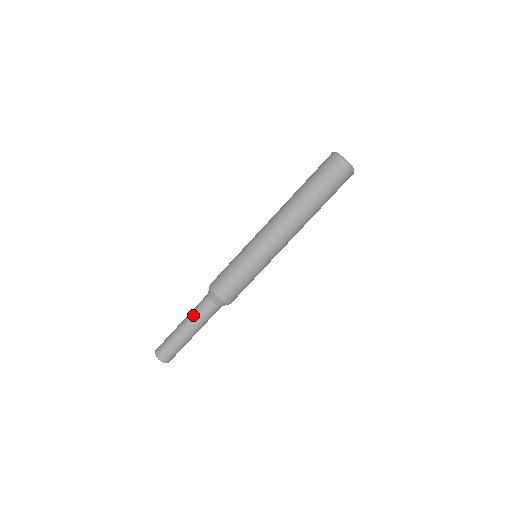
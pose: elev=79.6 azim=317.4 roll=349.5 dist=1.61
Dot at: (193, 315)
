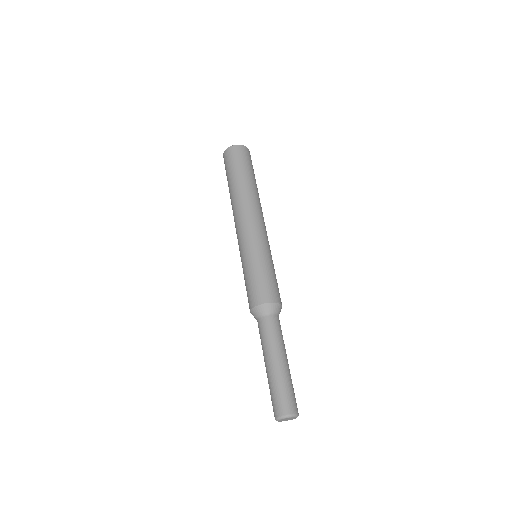
Dot at: (272, 342)
